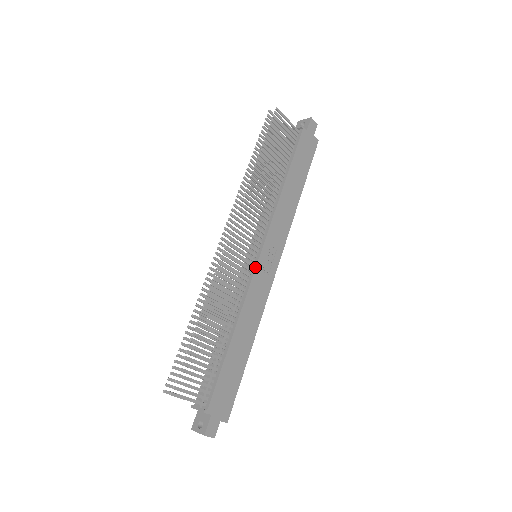
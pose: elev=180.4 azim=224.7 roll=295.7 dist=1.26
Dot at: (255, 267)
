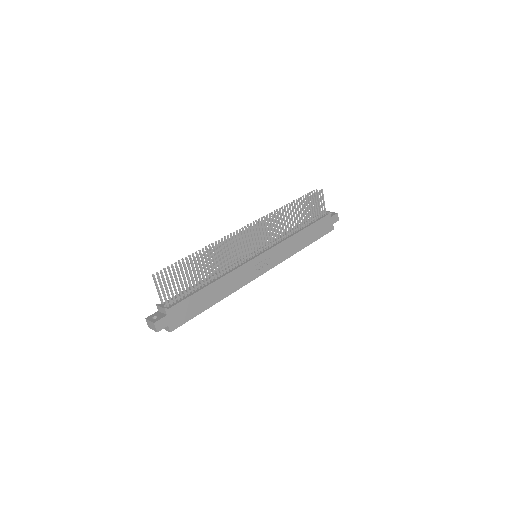
Dot at: (252, 258)
